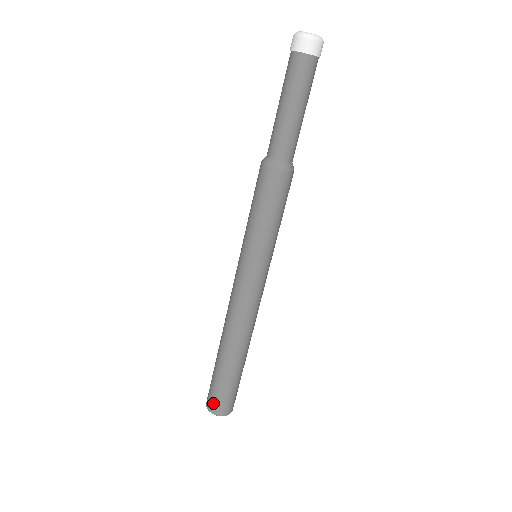
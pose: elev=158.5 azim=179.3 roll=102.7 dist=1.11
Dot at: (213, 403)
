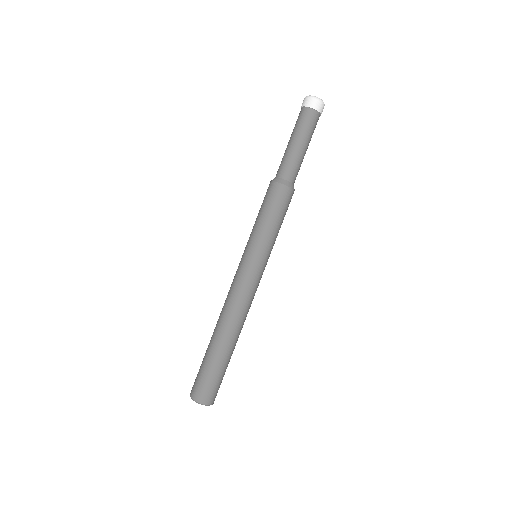
Dot at: (194, 384)
